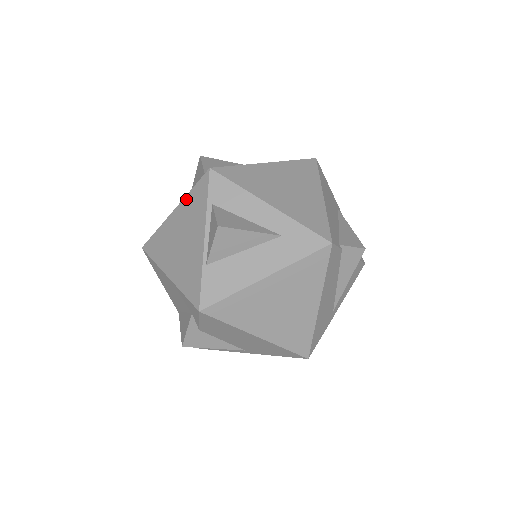
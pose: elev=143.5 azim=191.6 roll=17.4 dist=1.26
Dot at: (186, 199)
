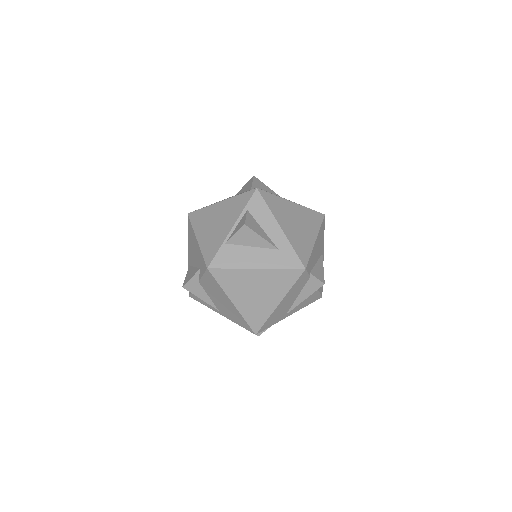
Dot at: (233, 198)
